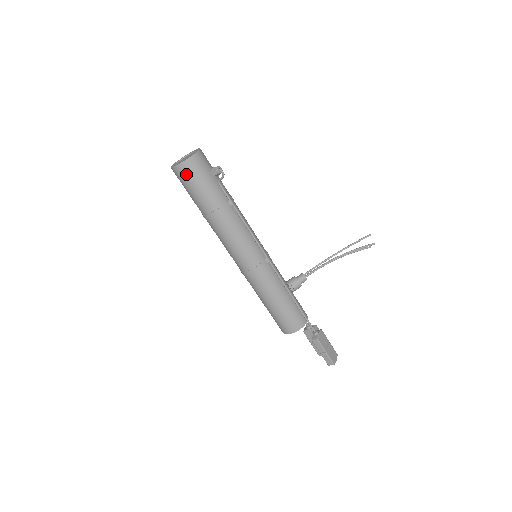
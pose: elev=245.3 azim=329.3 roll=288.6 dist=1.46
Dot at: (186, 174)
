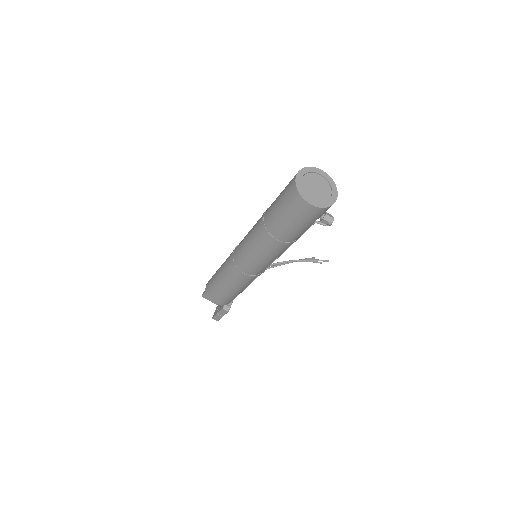
Dot at: (308, 214)
